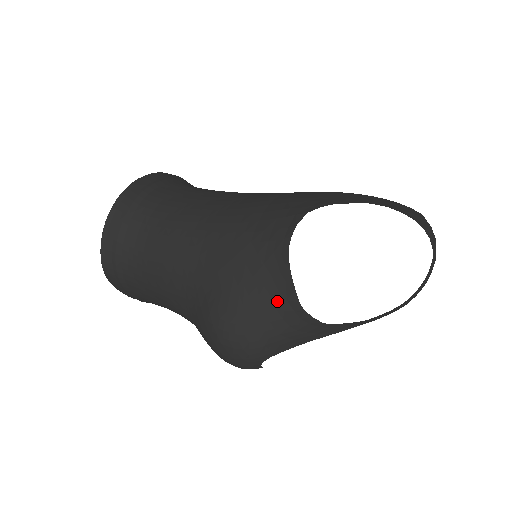
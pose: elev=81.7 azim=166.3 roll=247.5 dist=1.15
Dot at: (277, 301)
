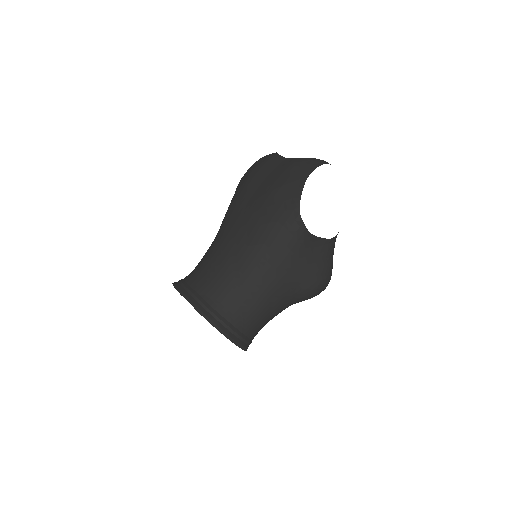
Dot at: (321, 250)
